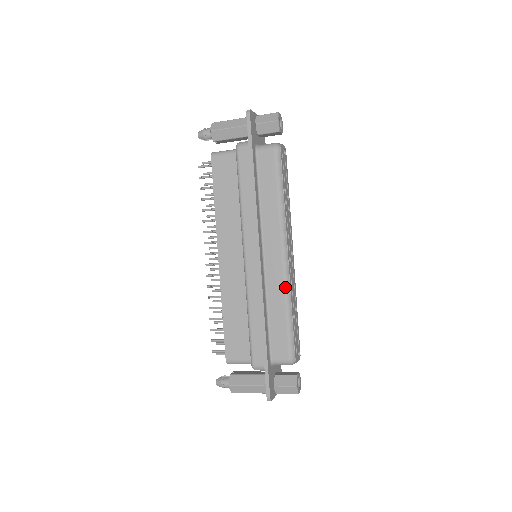
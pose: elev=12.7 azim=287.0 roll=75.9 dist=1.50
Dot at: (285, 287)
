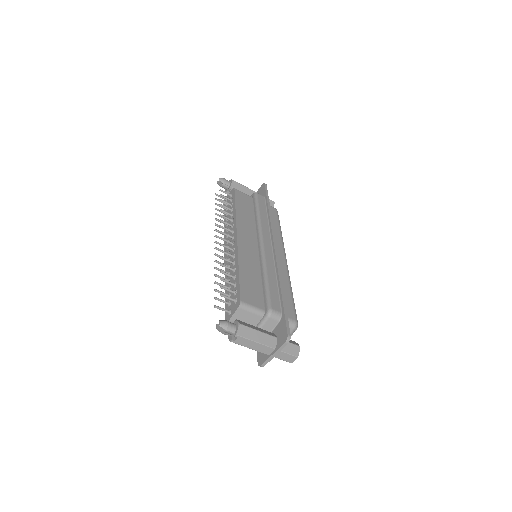
Dot at: (288, 275)
